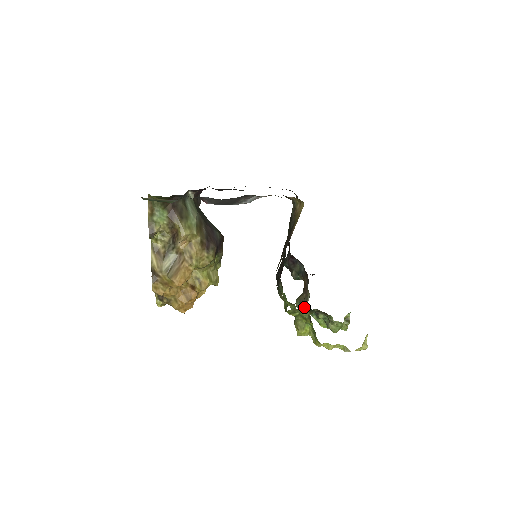
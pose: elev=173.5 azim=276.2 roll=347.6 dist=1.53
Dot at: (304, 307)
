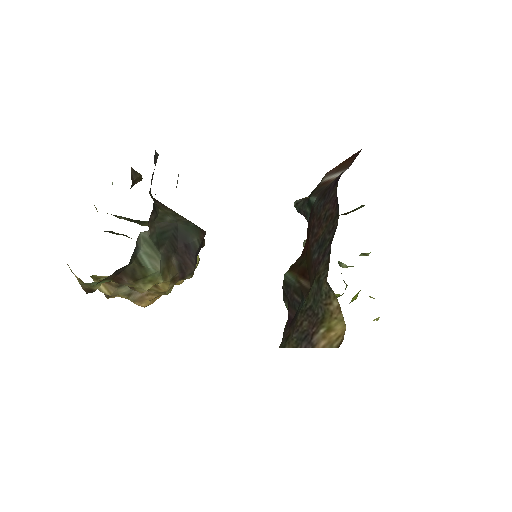
Dot at: occluded
